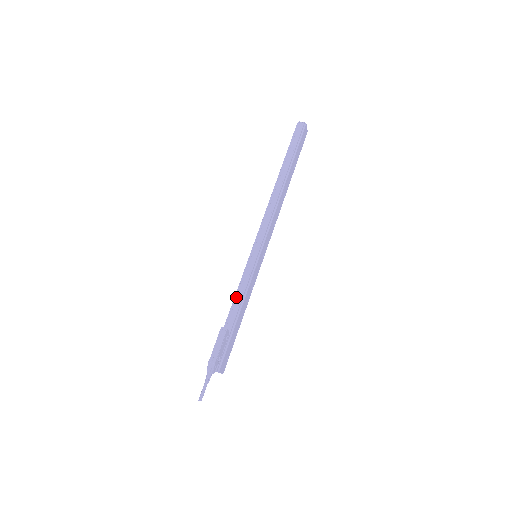
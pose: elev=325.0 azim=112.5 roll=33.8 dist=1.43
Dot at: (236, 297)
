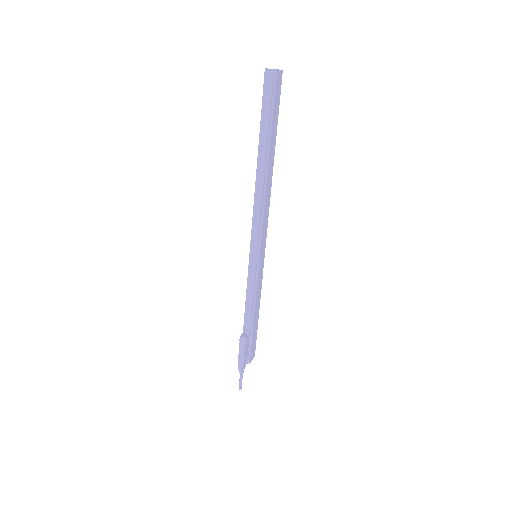
Dot at: (247, 303)
